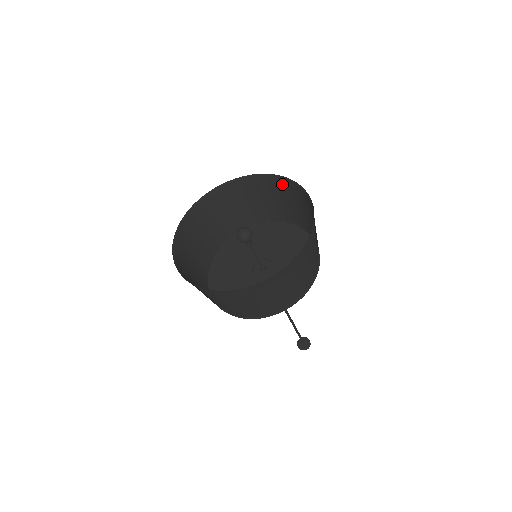
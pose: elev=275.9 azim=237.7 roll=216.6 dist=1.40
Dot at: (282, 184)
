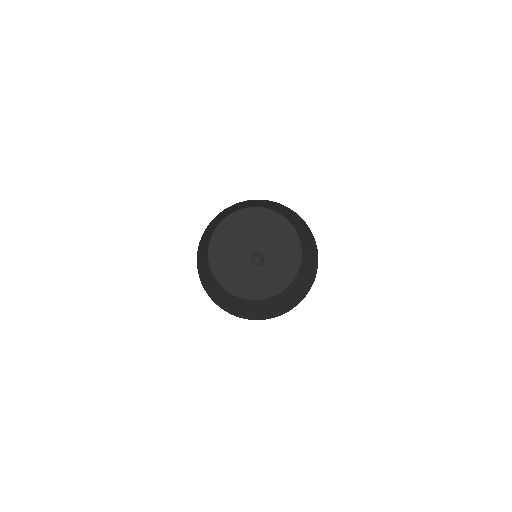
Dot at: (305, 226)
